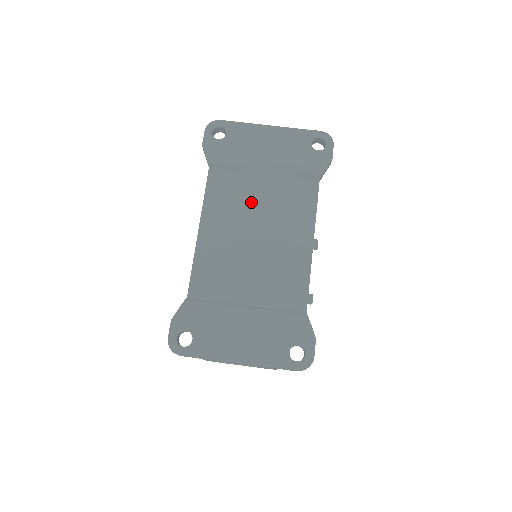
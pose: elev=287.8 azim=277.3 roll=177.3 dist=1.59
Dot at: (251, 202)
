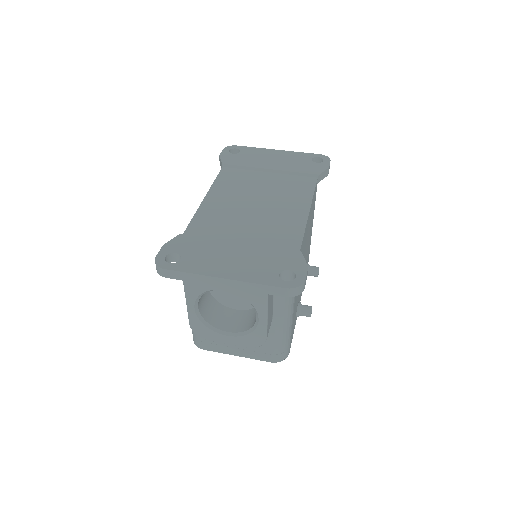
Dot at: (255, 185)
